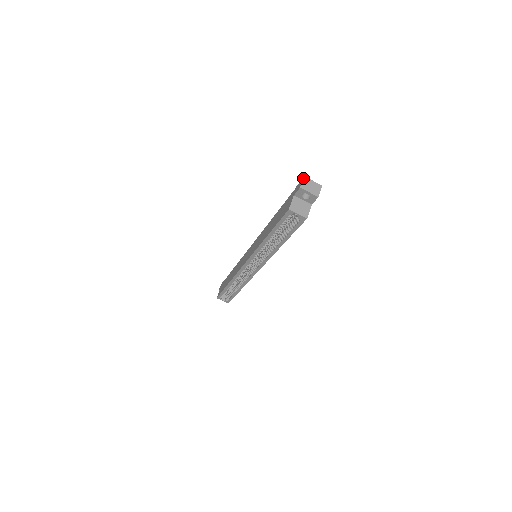
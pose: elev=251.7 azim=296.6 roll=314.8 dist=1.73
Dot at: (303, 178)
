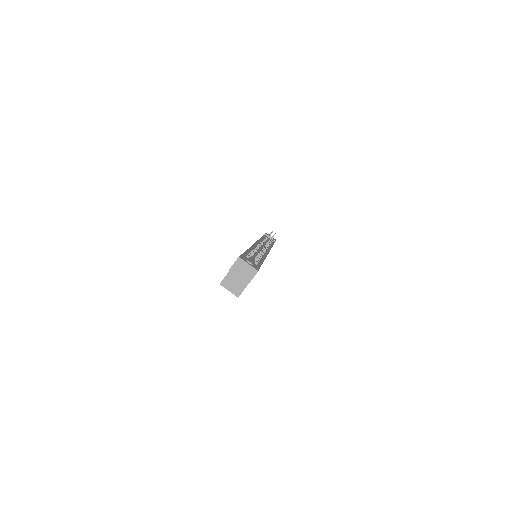
Dot at: occluded
